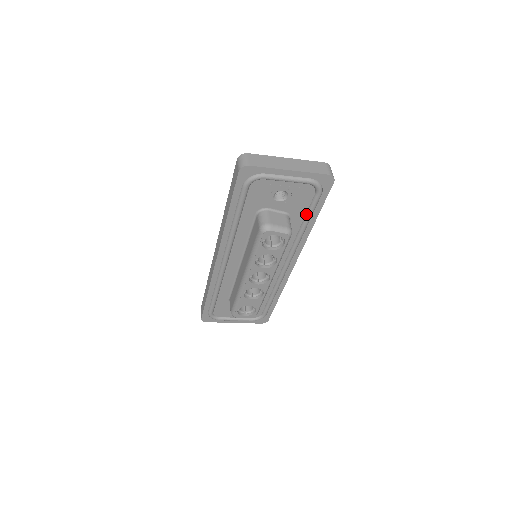
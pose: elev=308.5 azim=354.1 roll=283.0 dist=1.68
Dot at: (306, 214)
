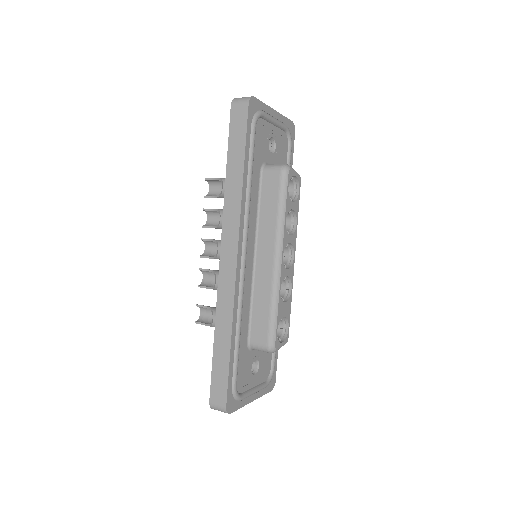
Dot at: occluded
